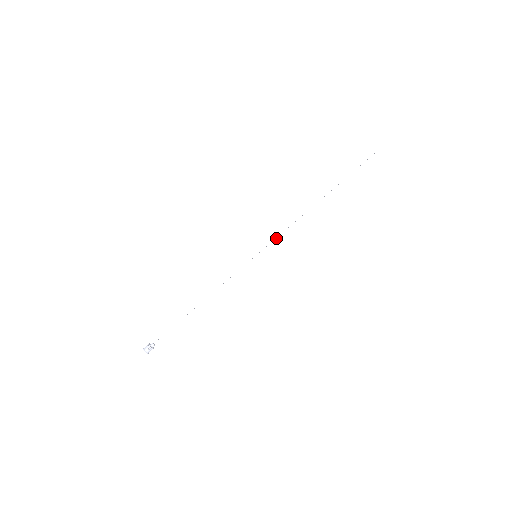
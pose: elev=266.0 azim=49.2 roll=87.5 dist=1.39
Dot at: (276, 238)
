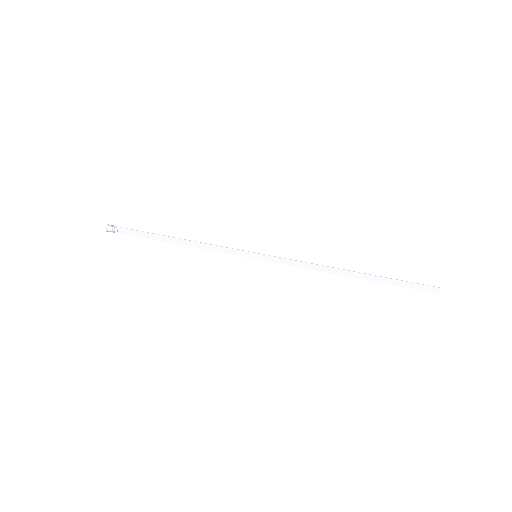
Dot at: (285, 258)
